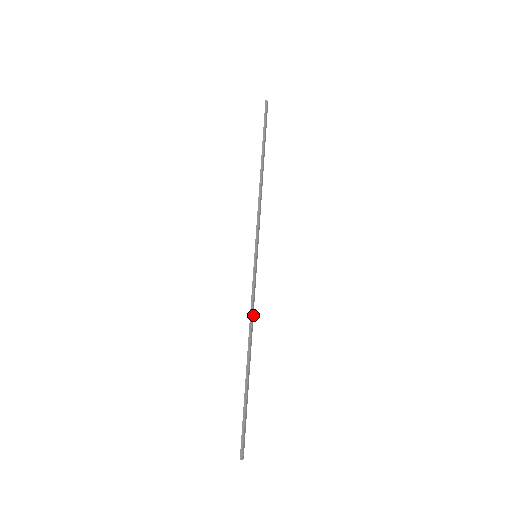
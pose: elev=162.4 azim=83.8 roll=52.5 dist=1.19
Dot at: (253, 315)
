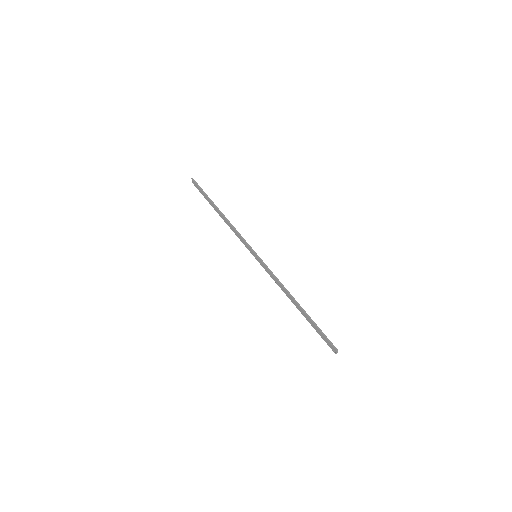
Dot at: (280, 285)
